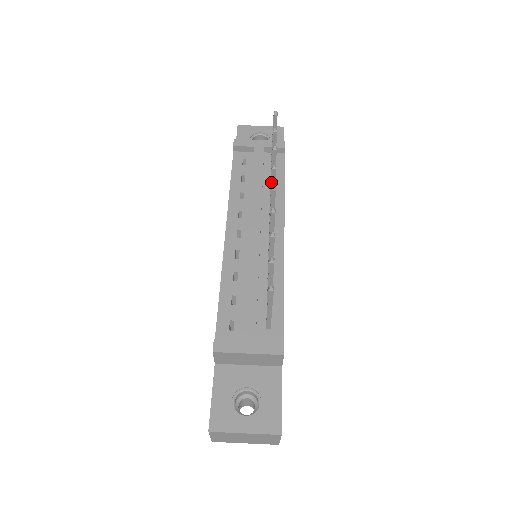
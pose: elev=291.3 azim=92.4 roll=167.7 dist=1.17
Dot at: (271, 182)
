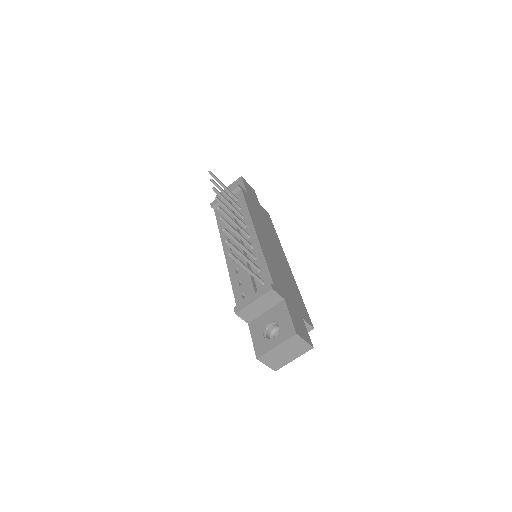
Dot at: (223, 207)
